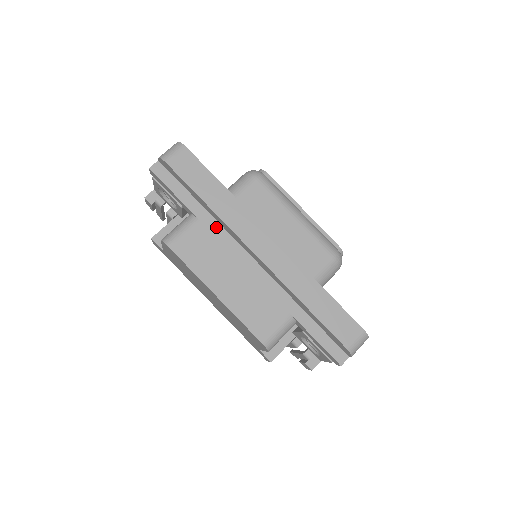
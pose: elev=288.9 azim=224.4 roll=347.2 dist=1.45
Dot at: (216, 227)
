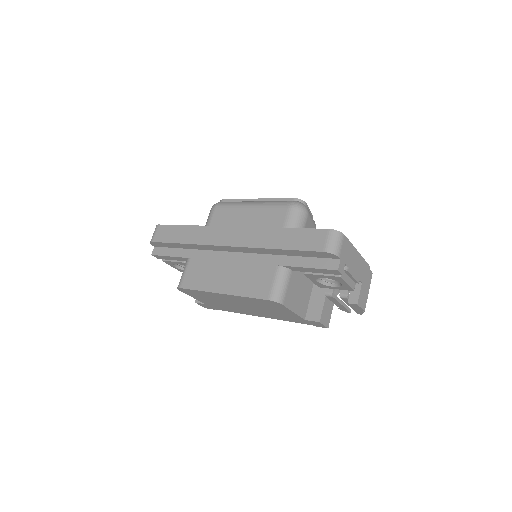
Dot at: (202, 254)
